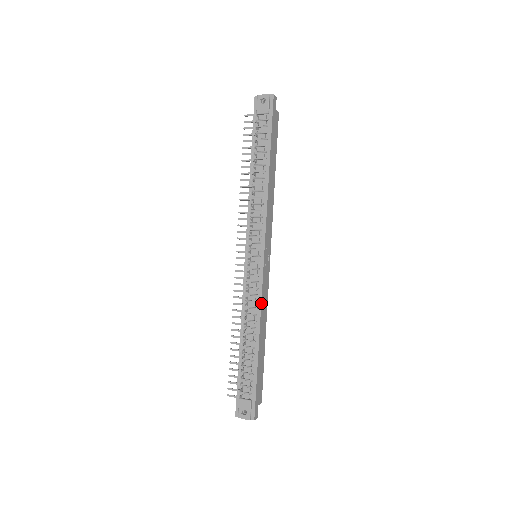
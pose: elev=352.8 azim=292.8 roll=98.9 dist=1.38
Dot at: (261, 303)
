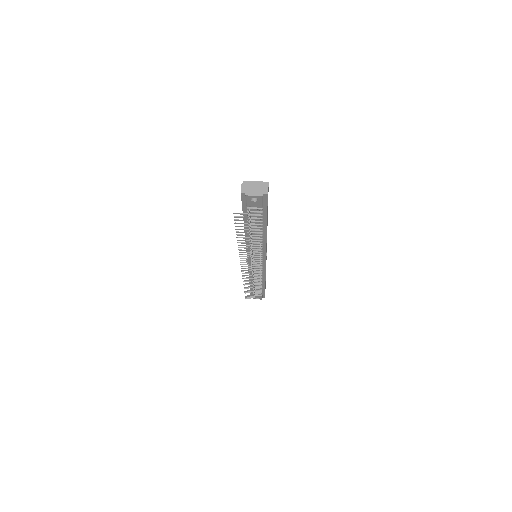
Dot at: (265, 274)
